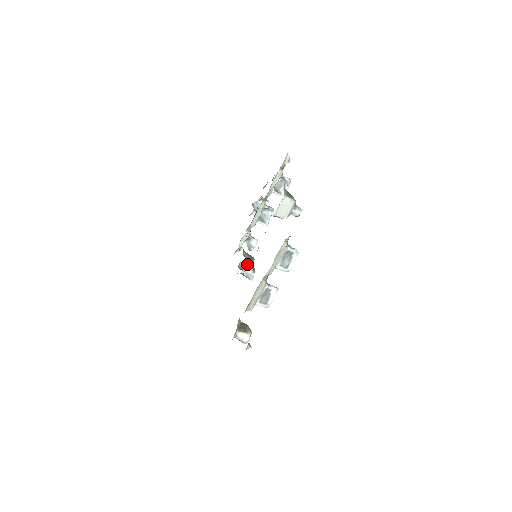
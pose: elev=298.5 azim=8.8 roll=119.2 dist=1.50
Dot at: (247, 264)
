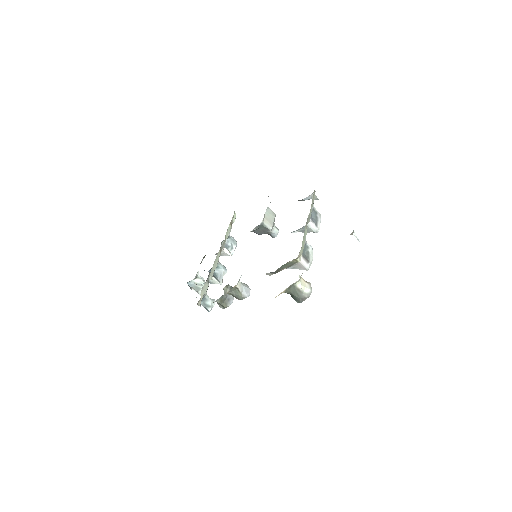
Dot at: (228, 294)
